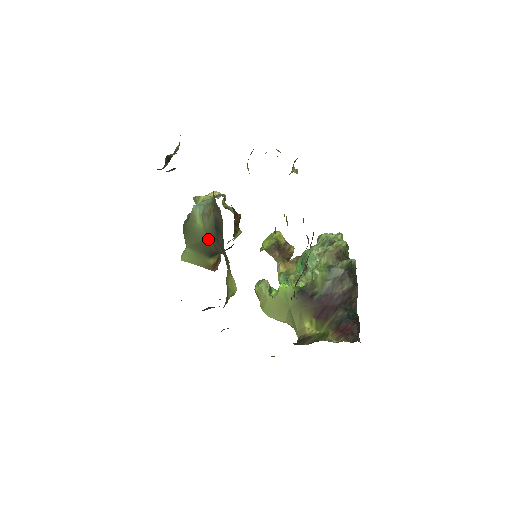
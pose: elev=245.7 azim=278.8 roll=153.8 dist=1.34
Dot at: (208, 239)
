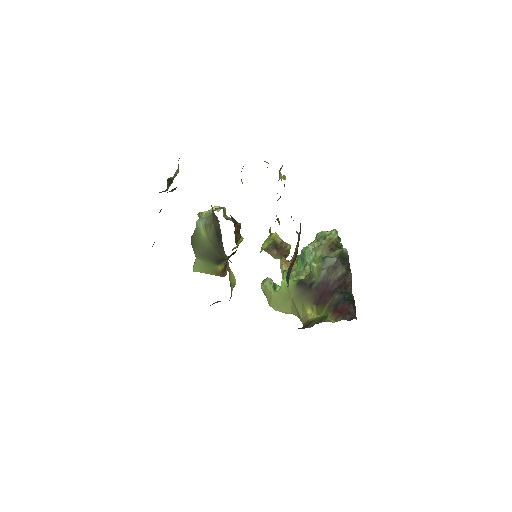
Dot at: (212, 247)
